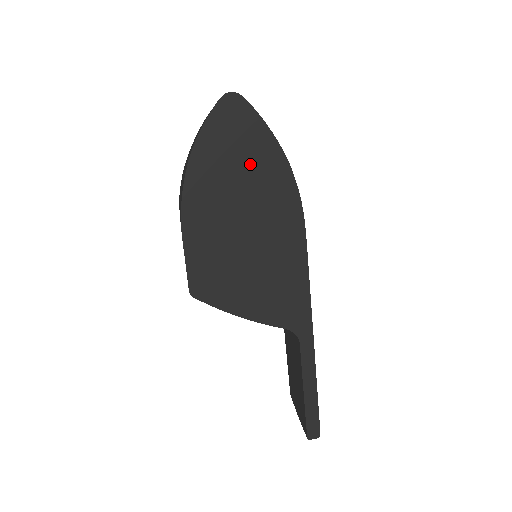
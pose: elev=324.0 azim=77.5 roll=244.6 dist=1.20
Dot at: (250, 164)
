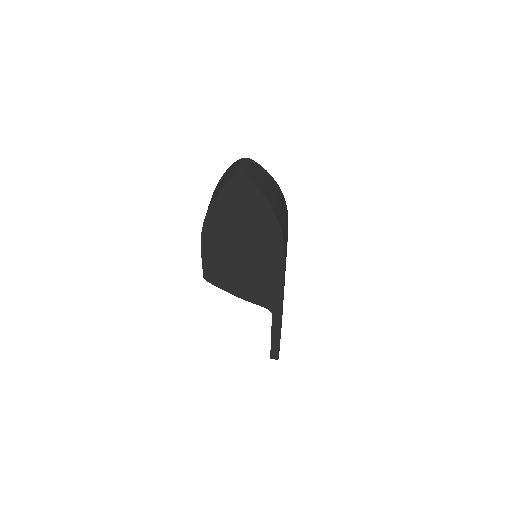
Dot at: (250, 219)
